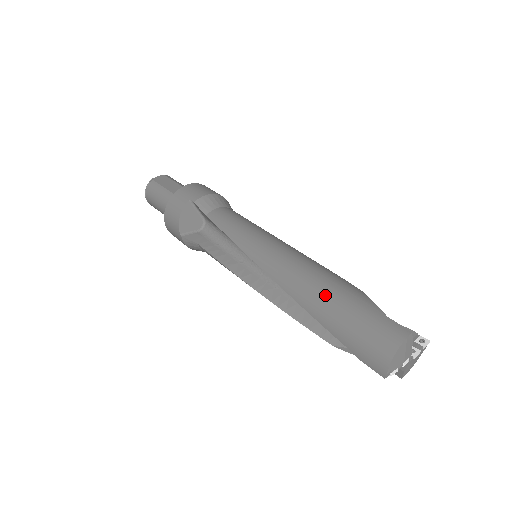
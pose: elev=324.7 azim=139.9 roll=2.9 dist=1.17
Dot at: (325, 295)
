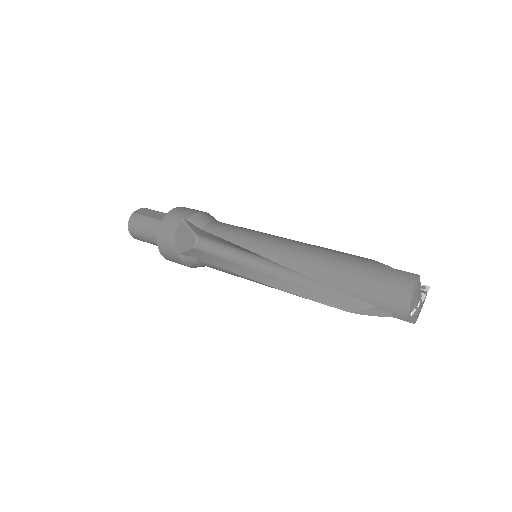
Dot at: (336, 265)
